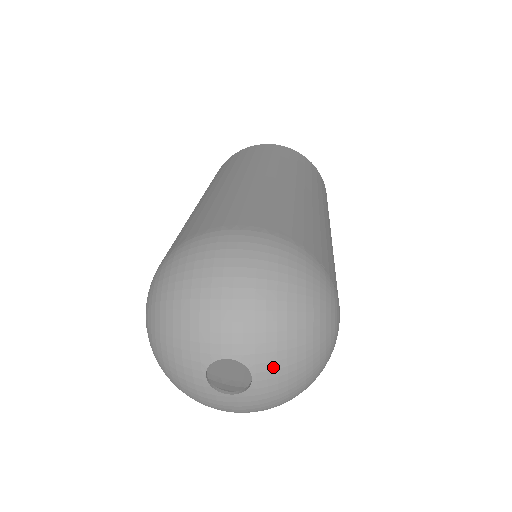
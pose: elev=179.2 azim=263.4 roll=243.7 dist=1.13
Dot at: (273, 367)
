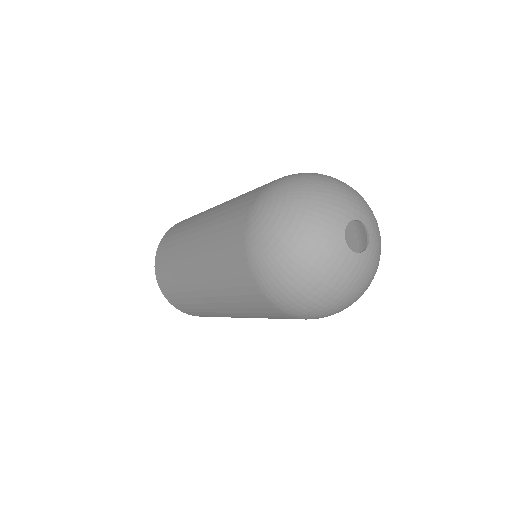
Dot at: (376, 247)
